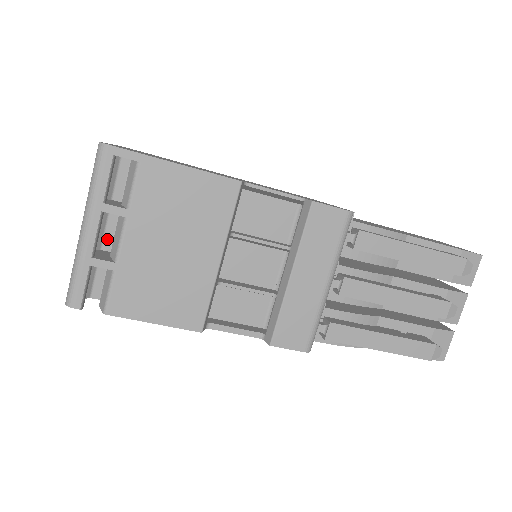
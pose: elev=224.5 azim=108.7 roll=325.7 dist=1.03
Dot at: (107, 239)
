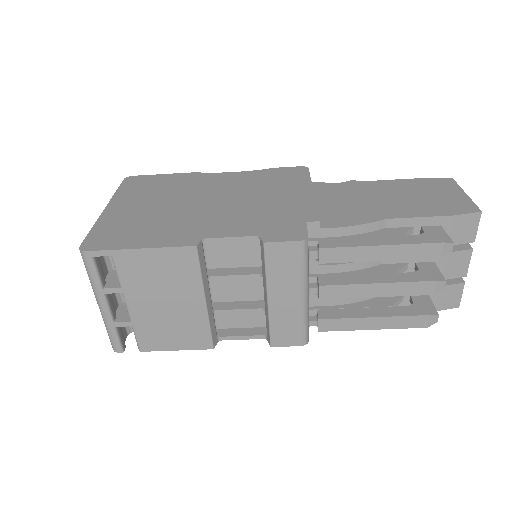
Dot at: occluded
